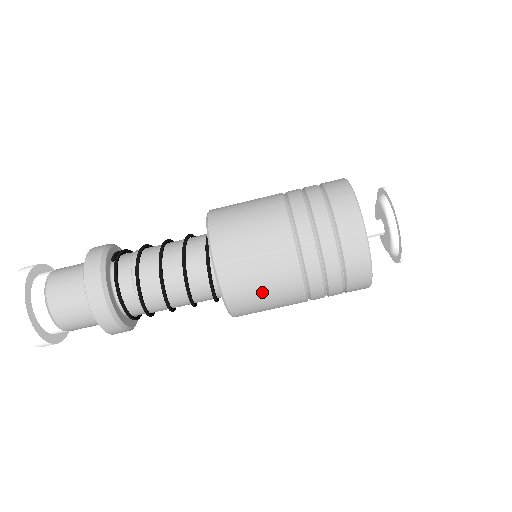
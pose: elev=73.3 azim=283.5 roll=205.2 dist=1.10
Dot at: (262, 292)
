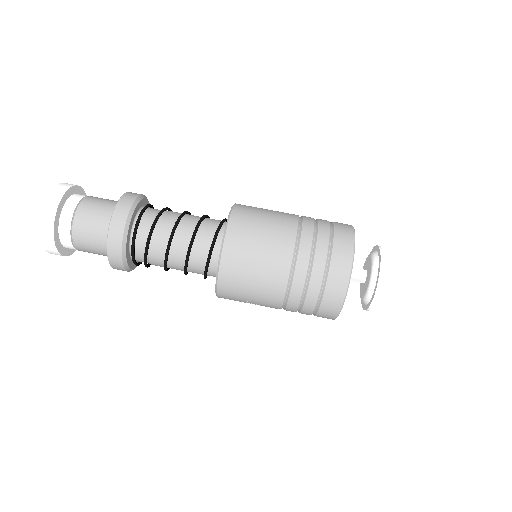
Dot at: (261, 228)
